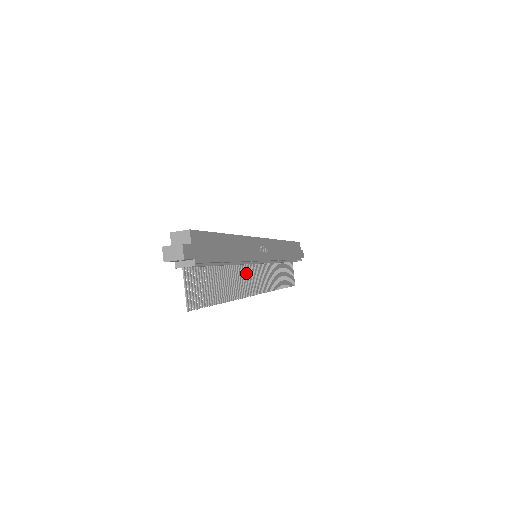
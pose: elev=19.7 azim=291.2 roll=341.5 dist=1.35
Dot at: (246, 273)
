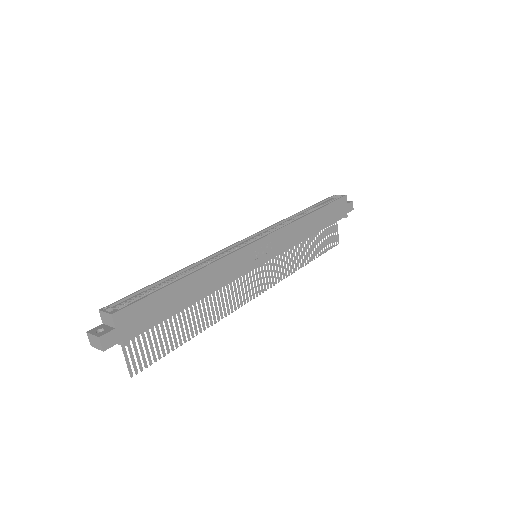
Dot at: (238, 283)
